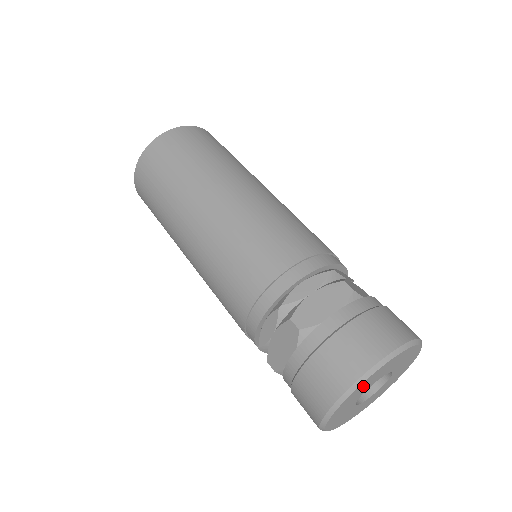
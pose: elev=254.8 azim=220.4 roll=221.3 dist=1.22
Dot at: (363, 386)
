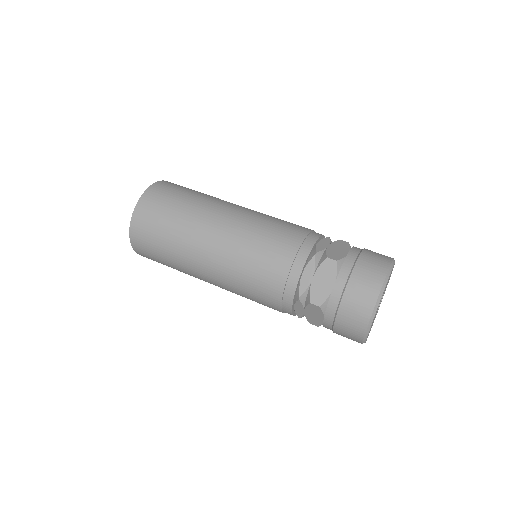
Dot at: occluded
